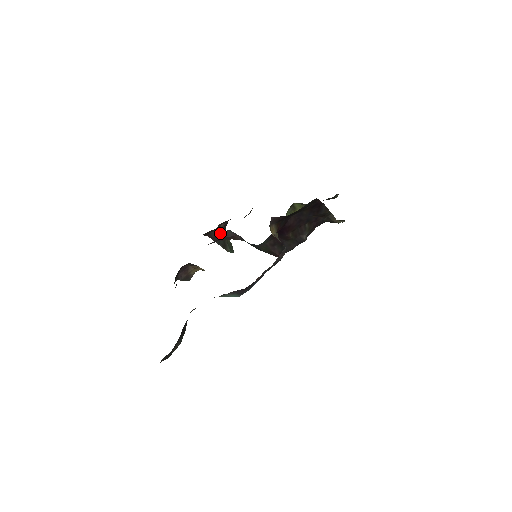
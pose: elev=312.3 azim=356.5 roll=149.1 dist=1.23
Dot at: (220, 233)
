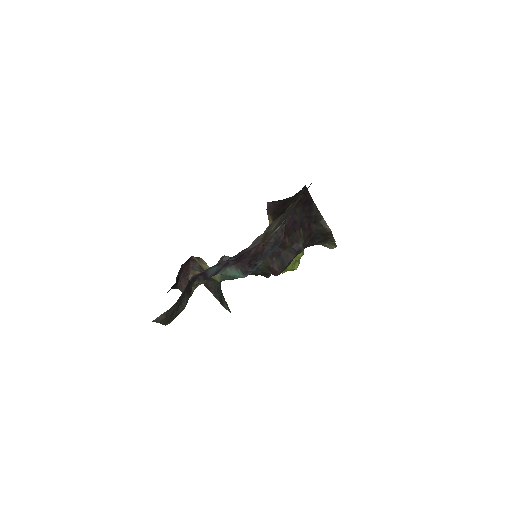
Dot at: (216, 284)
